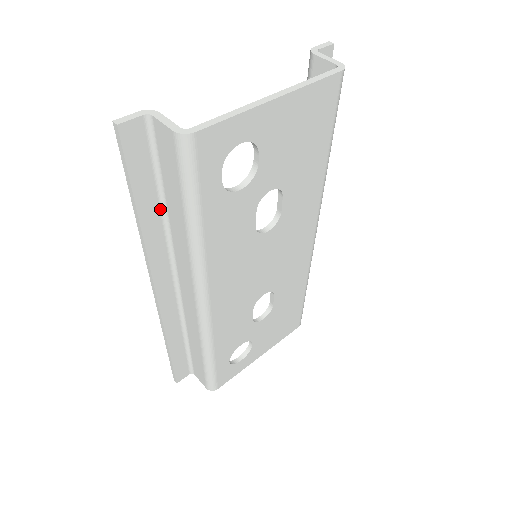
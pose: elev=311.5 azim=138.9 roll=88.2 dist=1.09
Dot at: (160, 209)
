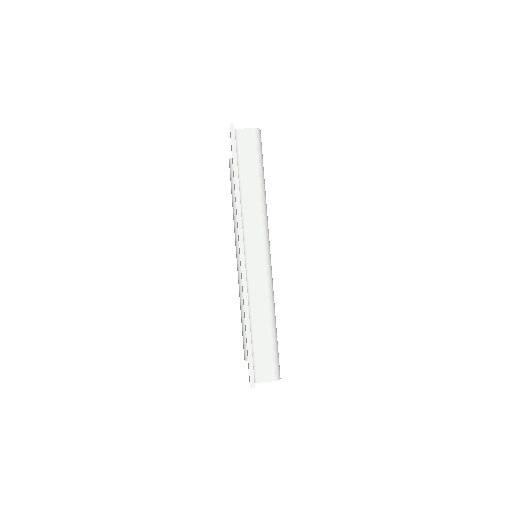
Dot at: occluded
